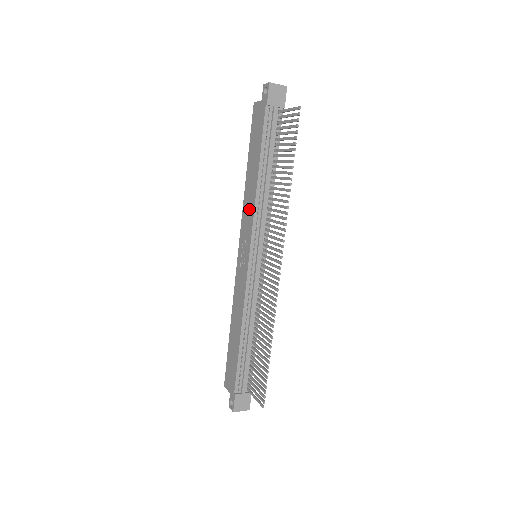
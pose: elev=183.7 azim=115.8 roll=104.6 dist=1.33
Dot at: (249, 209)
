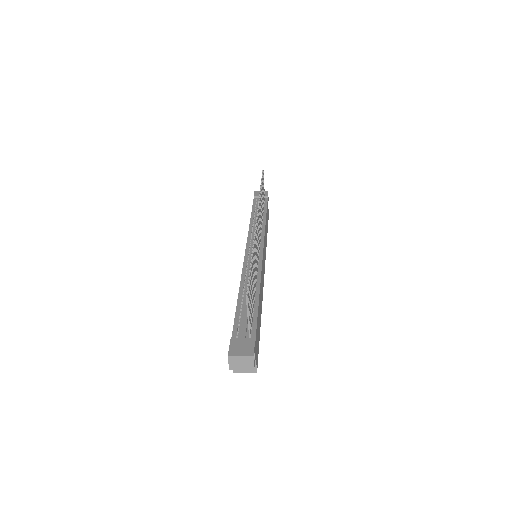
Dot at: occluded
